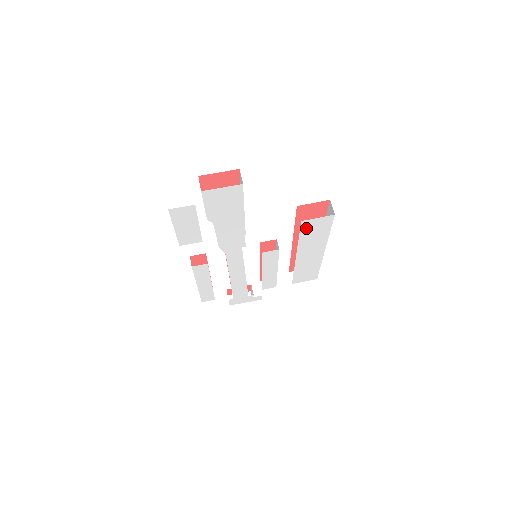
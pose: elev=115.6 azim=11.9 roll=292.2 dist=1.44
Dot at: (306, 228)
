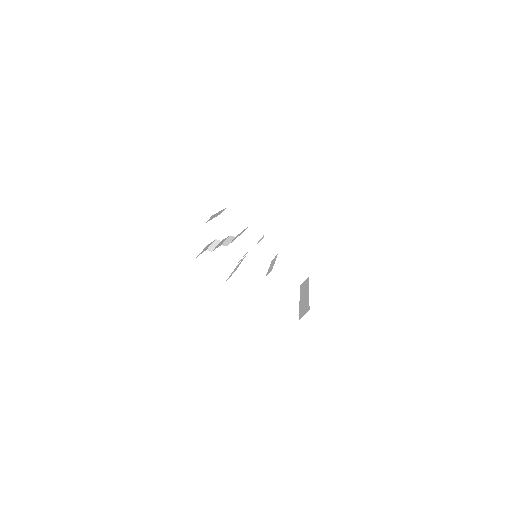
Dot at: occluded
